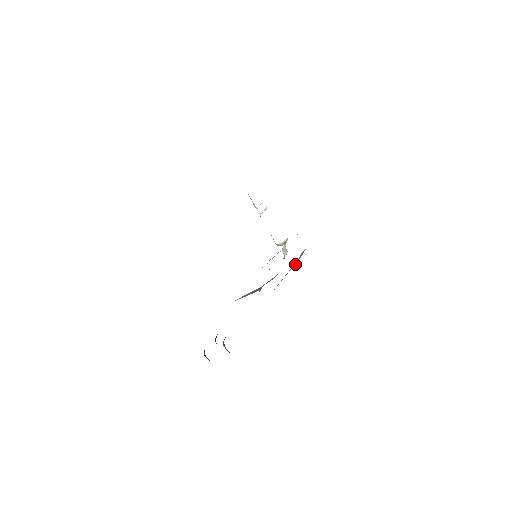
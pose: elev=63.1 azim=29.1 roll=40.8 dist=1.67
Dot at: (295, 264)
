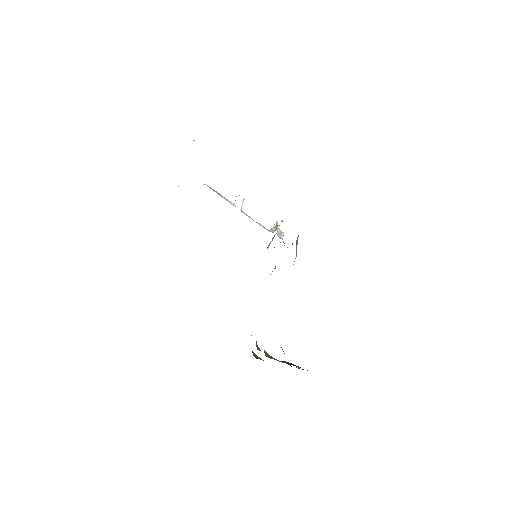
Dot at: occluded
